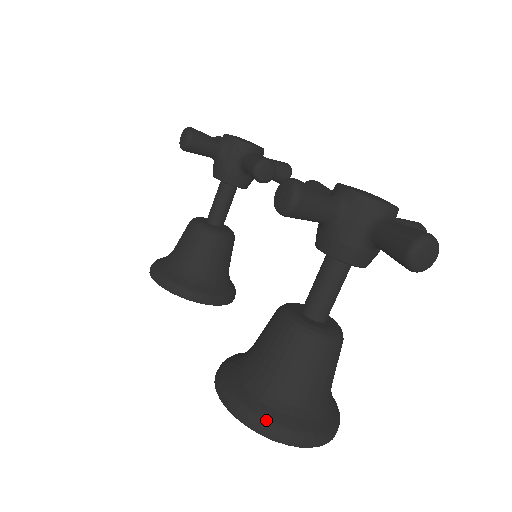
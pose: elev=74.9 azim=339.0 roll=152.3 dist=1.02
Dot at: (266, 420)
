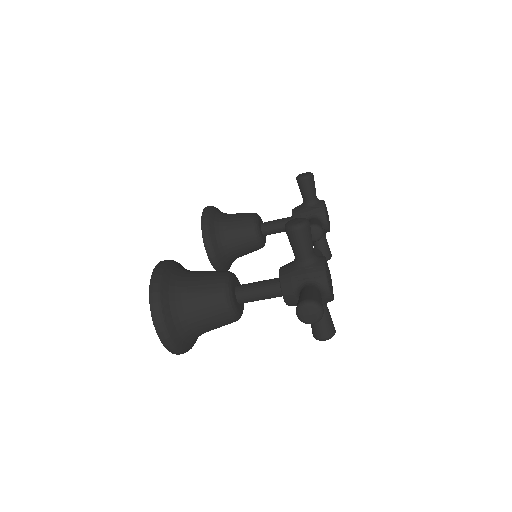
Dot at: (160, 293)
